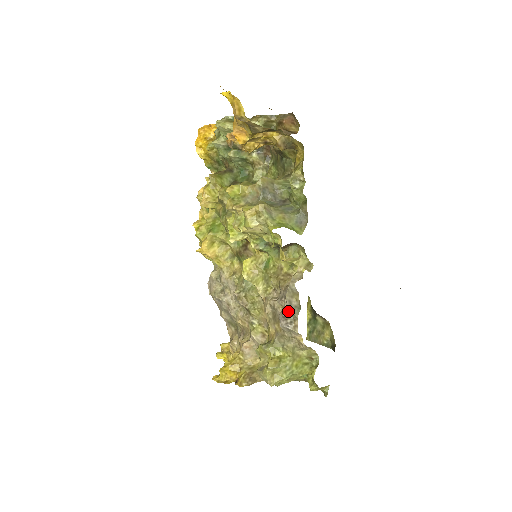
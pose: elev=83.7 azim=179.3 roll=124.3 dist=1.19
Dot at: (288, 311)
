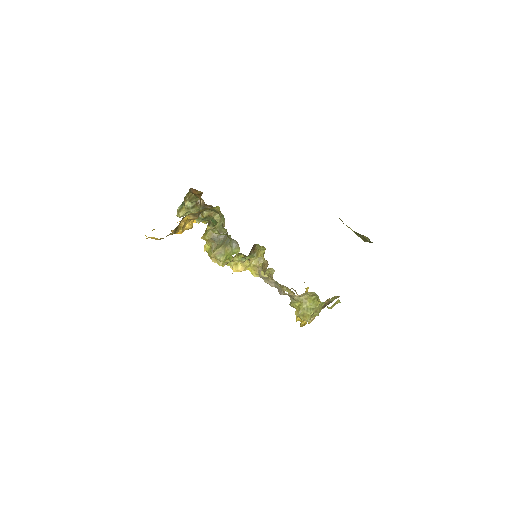
Dot at: occluded
